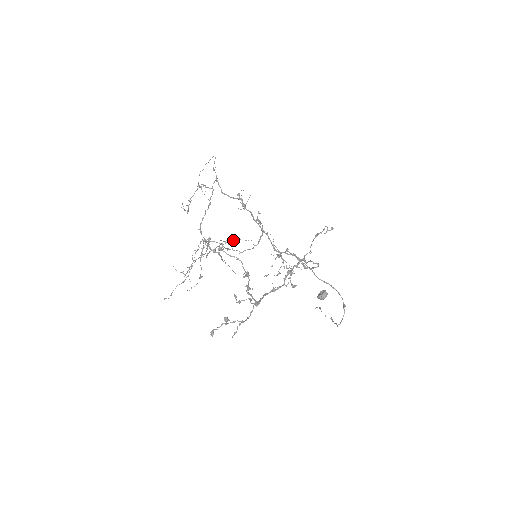
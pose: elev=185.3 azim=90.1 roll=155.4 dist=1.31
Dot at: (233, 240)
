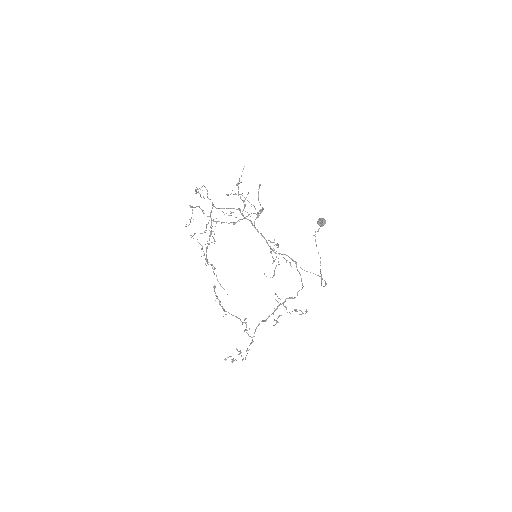
Dot at: occluded
